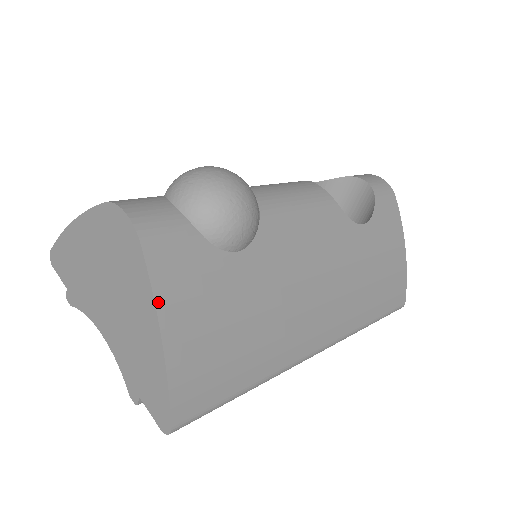
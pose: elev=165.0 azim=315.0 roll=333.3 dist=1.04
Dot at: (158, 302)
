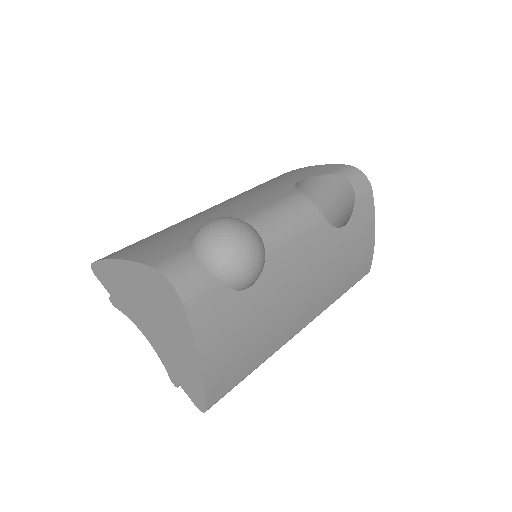
Dot at: (197, 343)
